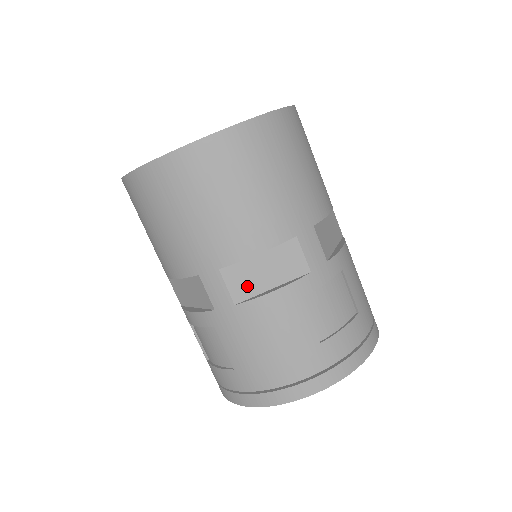
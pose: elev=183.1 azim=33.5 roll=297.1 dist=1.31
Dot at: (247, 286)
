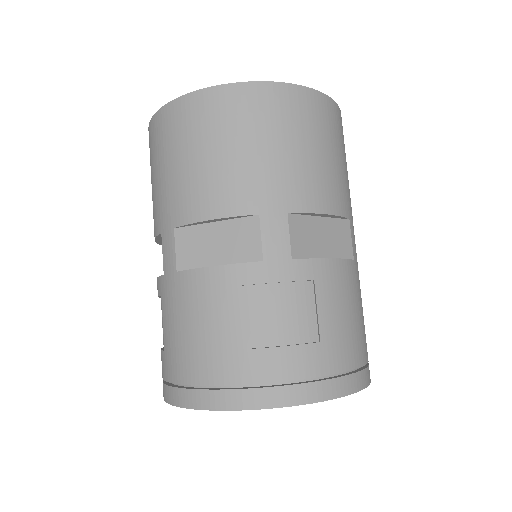
Dot at: (194, 255)
